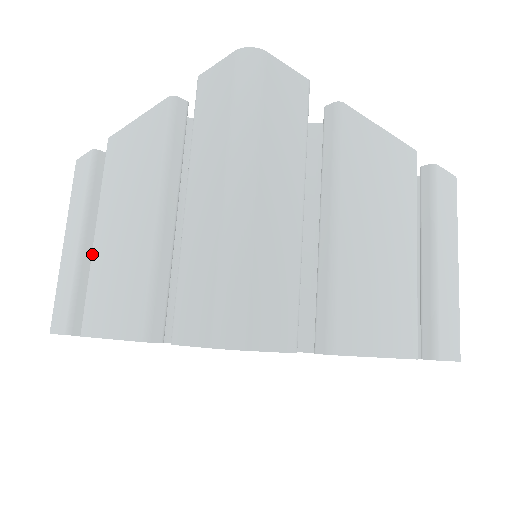
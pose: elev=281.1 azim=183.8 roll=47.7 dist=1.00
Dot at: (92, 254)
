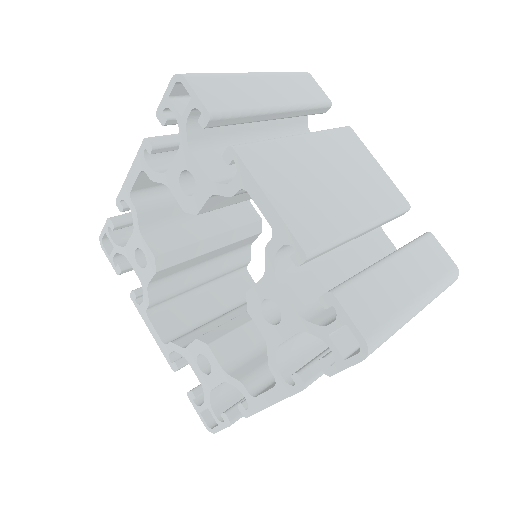
Dot at: occluded
